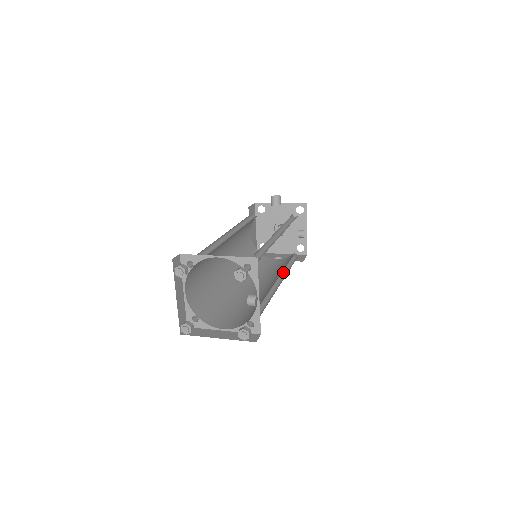
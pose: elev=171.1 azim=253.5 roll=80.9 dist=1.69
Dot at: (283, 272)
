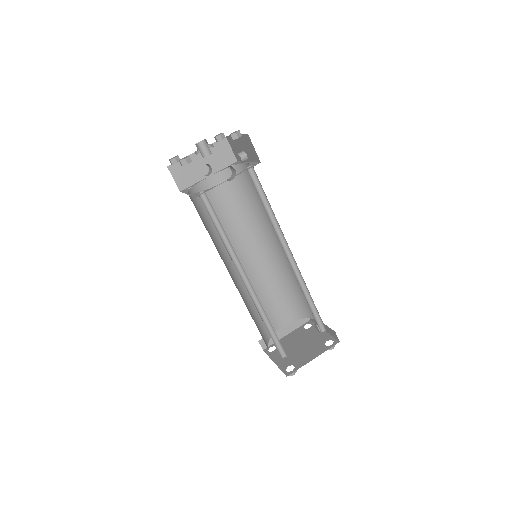
Dot at: (254, 219)
